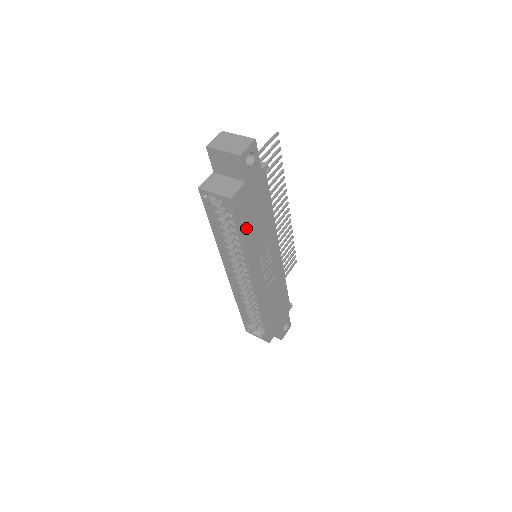
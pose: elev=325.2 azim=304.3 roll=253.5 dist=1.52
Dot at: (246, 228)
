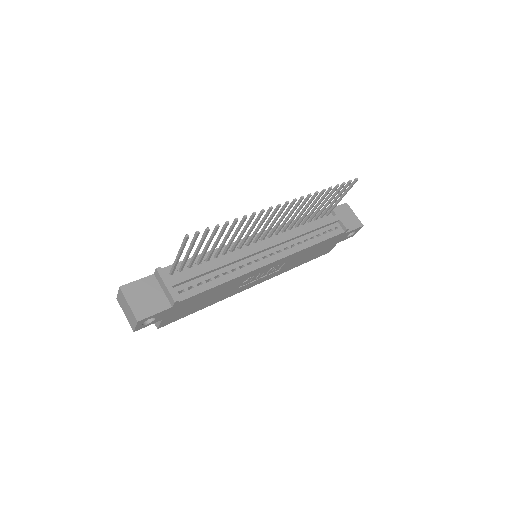
Dot at: (199, 307)
